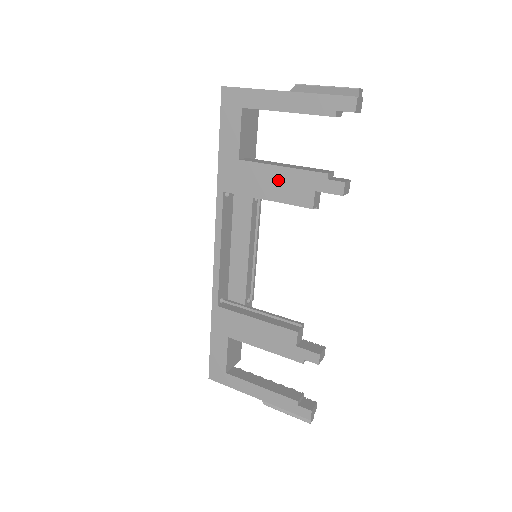
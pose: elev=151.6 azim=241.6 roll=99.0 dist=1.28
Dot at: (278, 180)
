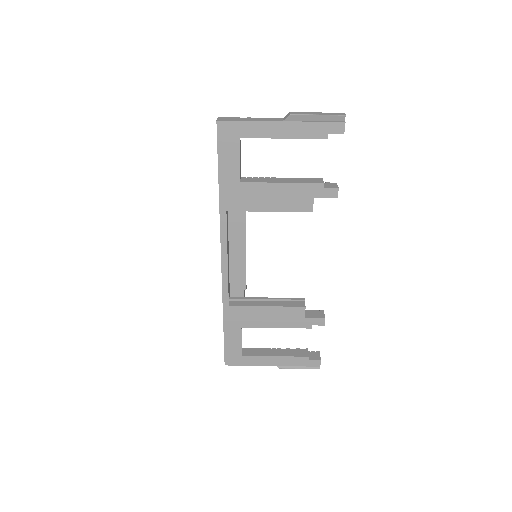
Dot at: (280, 194)
